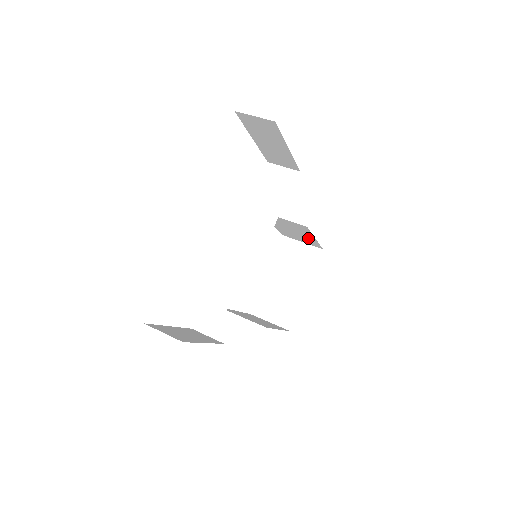
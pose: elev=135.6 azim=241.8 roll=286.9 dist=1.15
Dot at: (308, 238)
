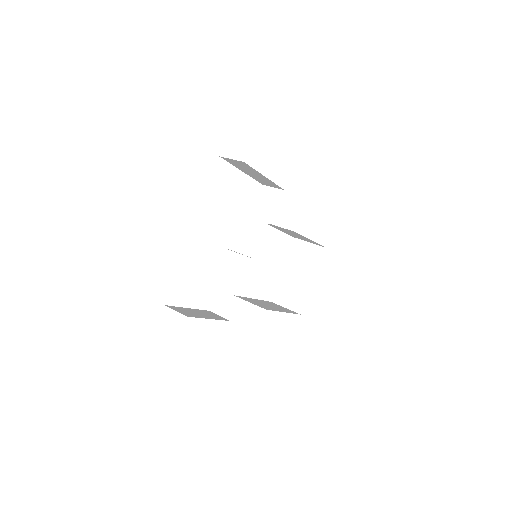
Dot at: (307, 239)
